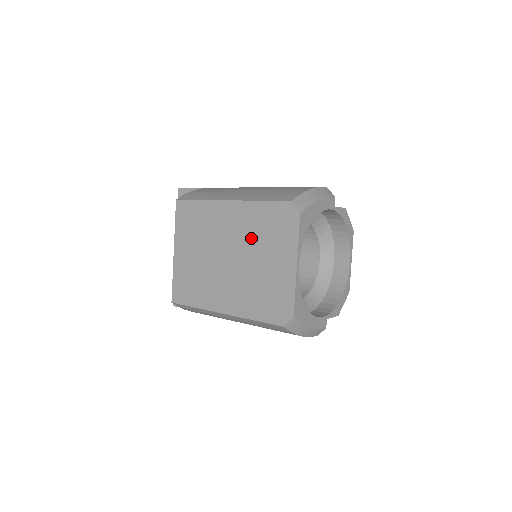
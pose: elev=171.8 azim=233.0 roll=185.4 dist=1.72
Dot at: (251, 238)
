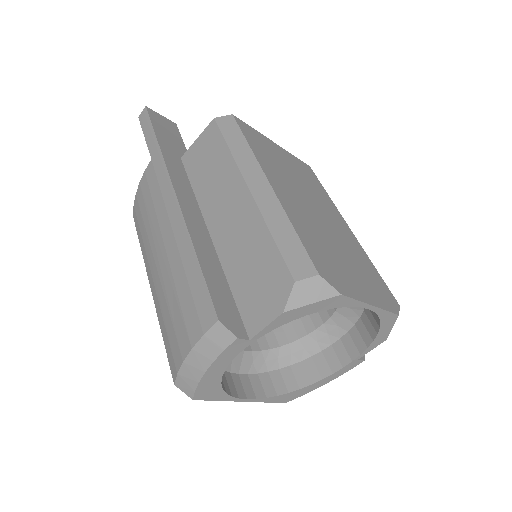
Dot at: occluded
